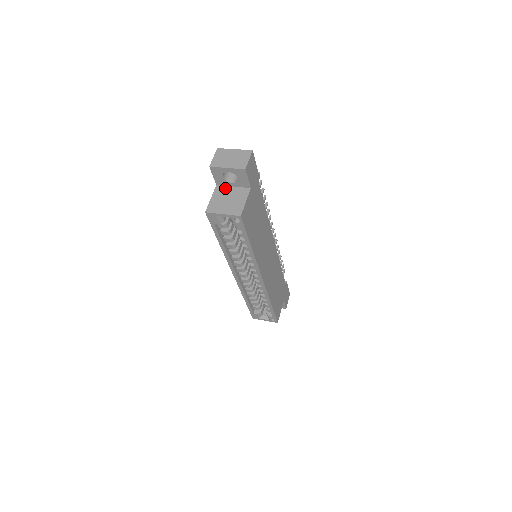
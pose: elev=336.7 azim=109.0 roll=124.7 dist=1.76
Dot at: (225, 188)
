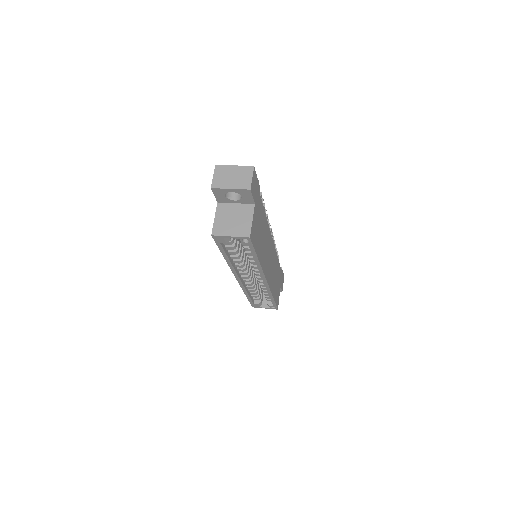
Dot at: (227, 206)
